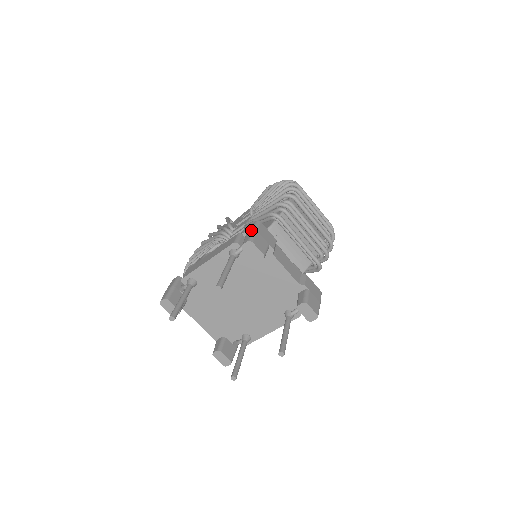
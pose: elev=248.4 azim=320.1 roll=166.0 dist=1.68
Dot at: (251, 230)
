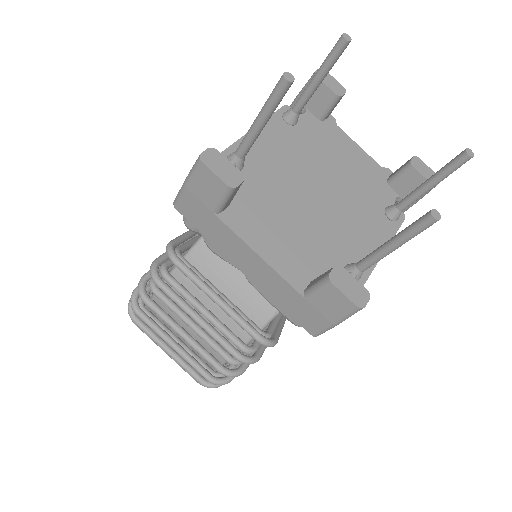
Dot at: occluded
